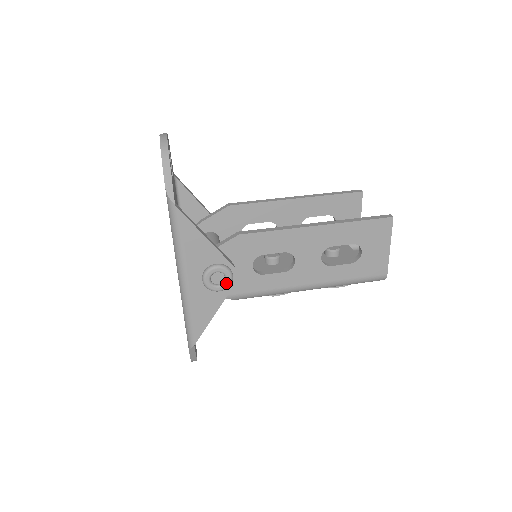
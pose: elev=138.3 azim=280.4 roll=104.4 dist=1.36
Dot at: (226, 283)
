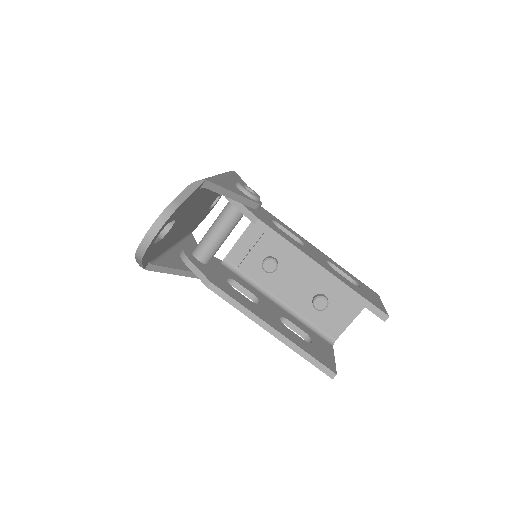
Dot at: occluded
